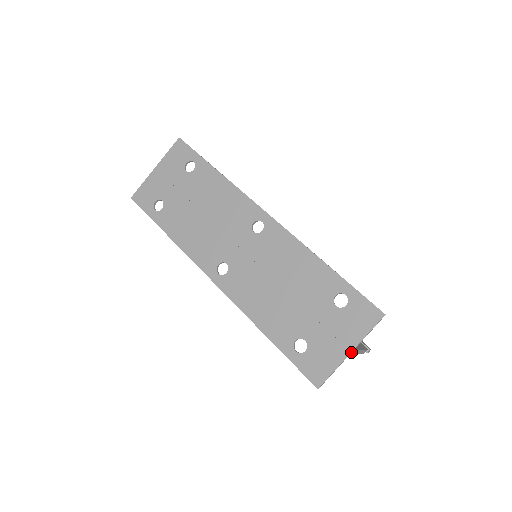
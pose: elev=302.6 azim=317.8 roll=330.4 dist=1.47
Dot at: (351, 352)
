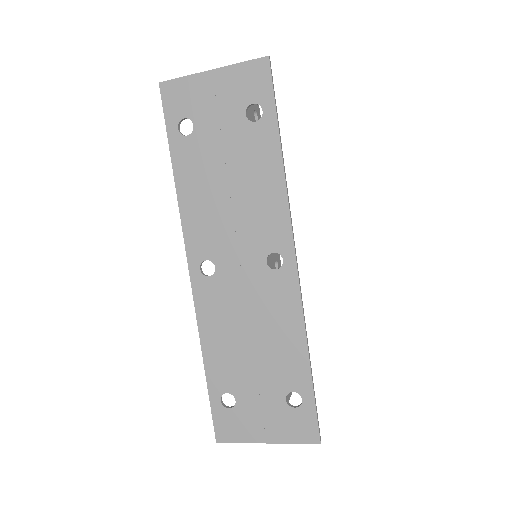
Dot at: (267, 442)
